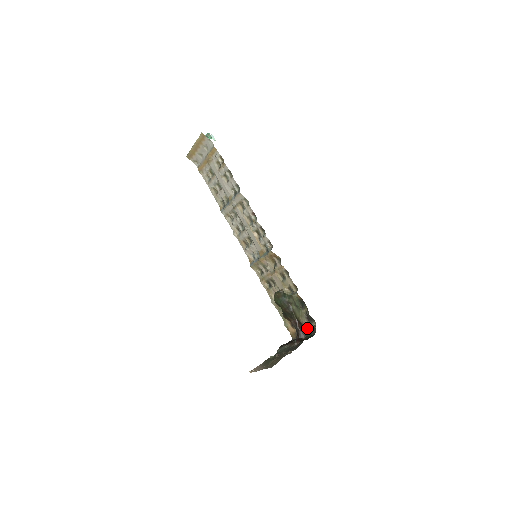
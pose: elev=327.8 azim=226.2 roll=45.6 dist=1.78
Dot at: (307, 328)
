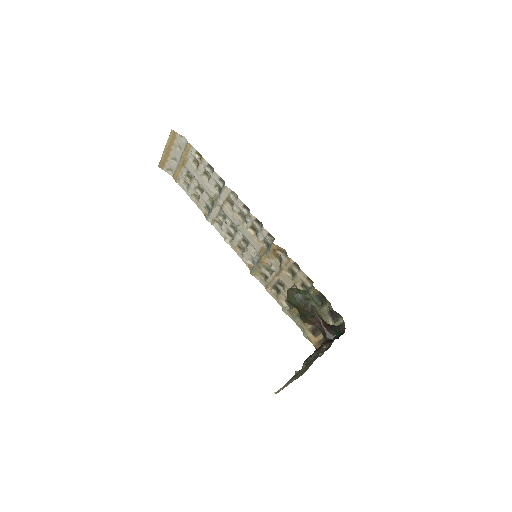
Dot at: (334, 326)
